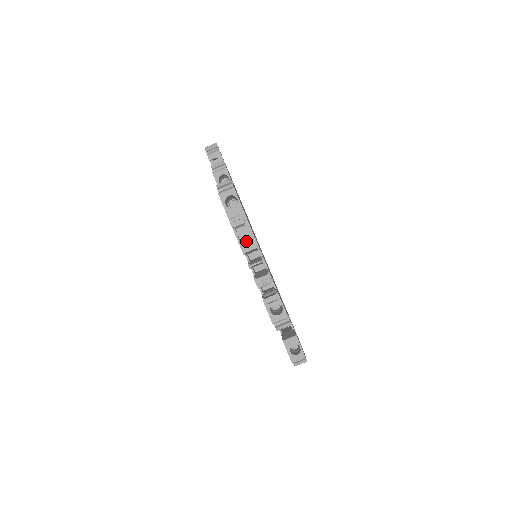
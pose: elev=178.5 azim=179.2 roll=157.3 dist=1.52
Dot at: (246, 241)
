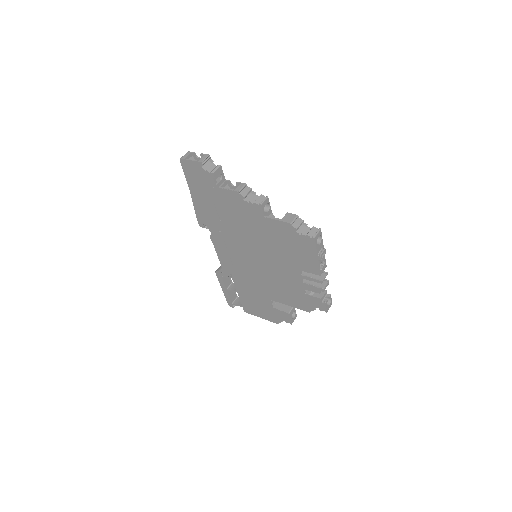
Dot at: (321, 265)
